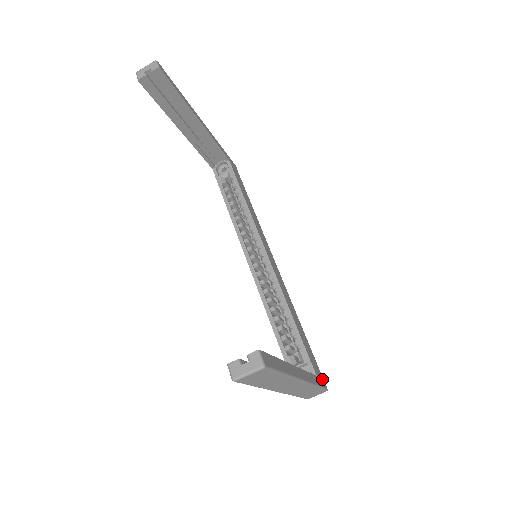
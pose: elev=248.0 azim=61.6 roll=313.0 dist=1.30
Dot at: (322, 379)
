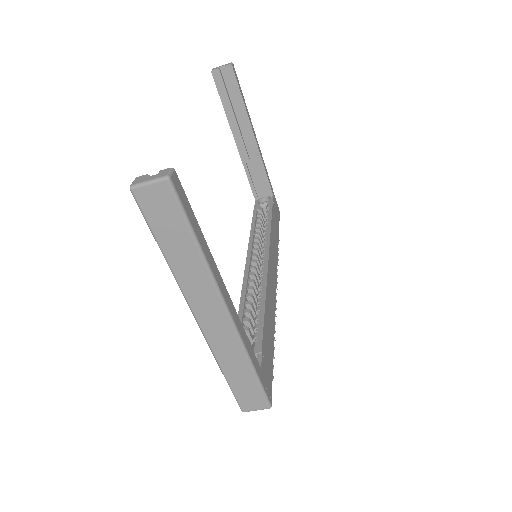
Dot at: (269, 389)
